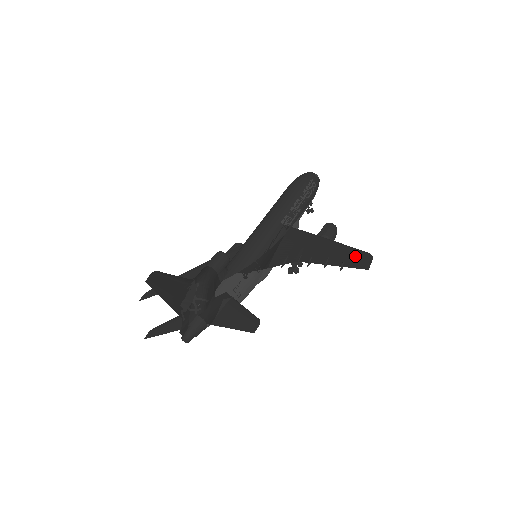
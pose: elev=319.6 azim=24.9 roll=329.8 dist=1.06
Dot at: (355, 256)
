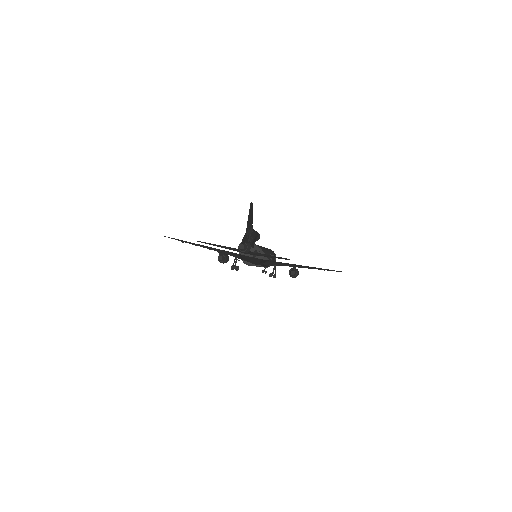
Dot at: occluded
